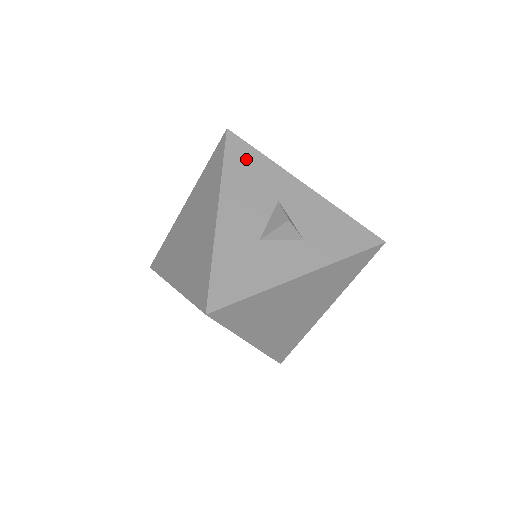
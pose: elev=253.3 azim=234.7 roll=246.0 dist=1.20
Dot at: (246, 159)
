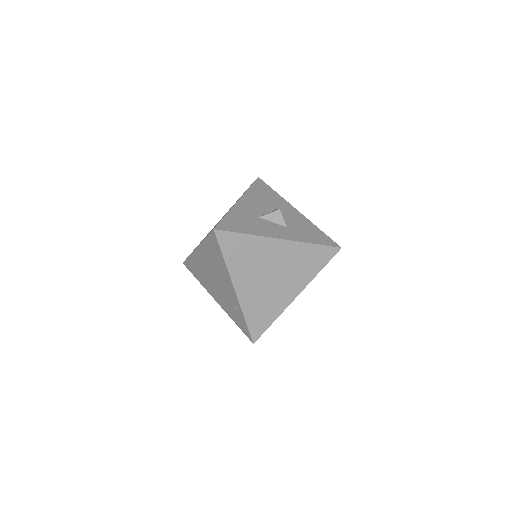
Dot at: (264, 190)
